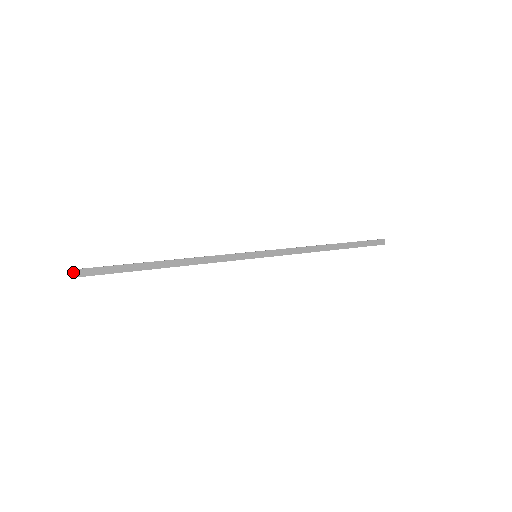
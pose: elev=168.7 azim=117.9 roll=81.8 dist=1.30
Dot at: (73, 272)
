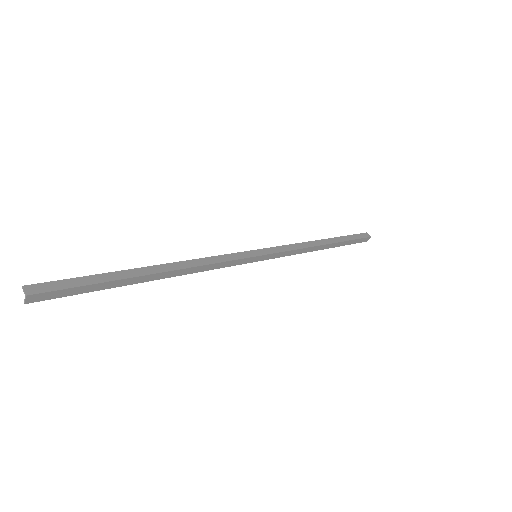
Dot at: (23, 289)
